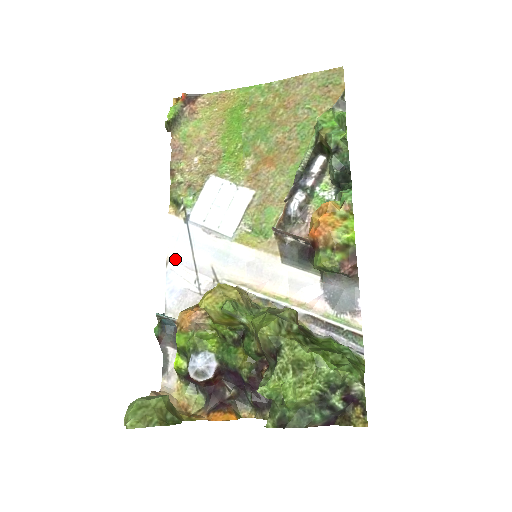
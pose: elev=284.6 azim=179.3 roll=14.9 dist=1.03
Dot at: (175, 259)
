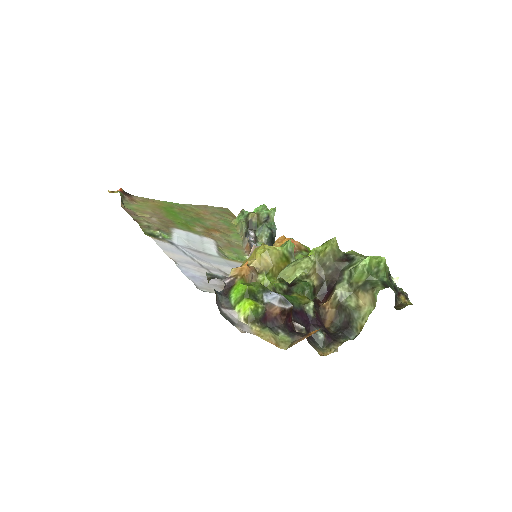
Dot at: (180, 261)
